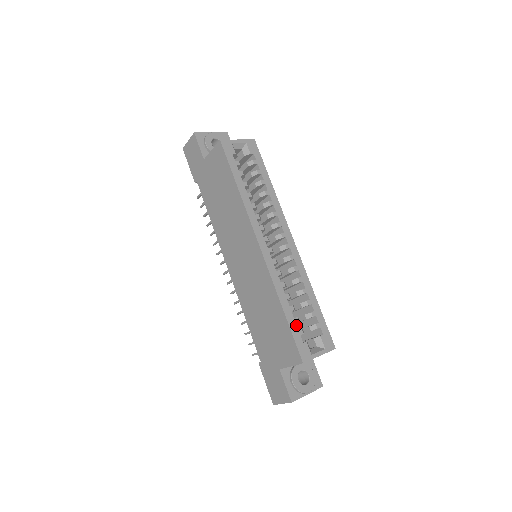
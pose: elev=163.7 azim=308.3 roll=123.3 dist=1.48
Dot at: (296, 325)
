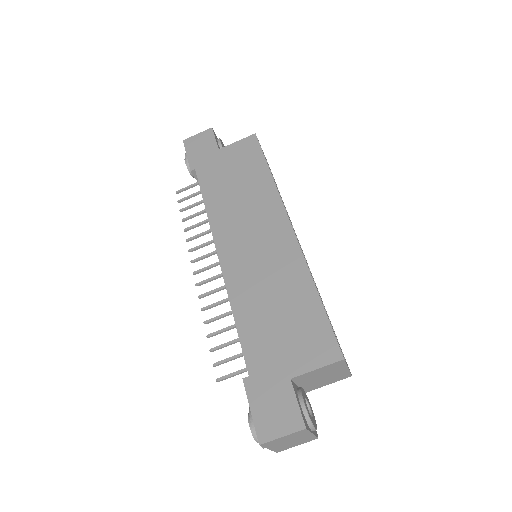
Dot at: (328, 318)
